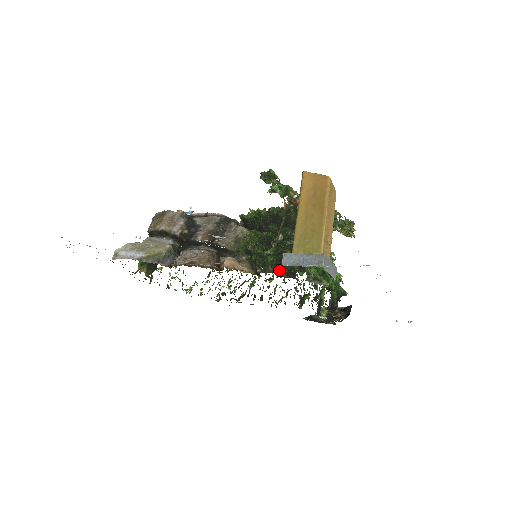
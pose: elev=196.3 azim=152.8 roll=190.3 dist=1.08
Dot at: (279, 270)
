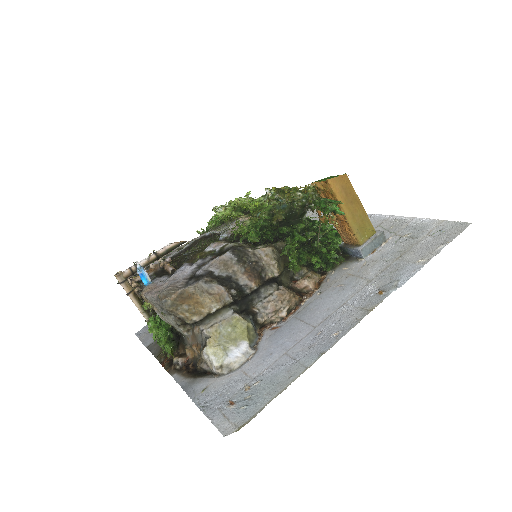
Dot at: (342, 259)
